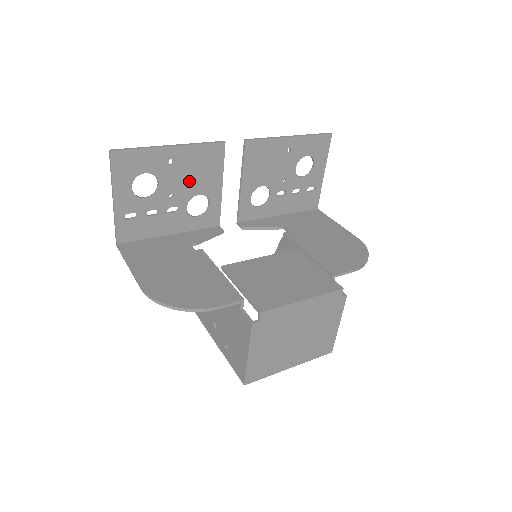
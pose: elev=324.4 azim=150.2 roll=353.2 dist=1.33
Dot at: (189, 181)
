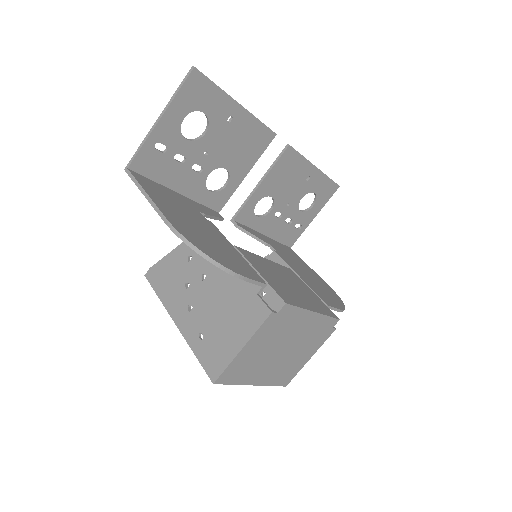
Dot at: (228, 149)
